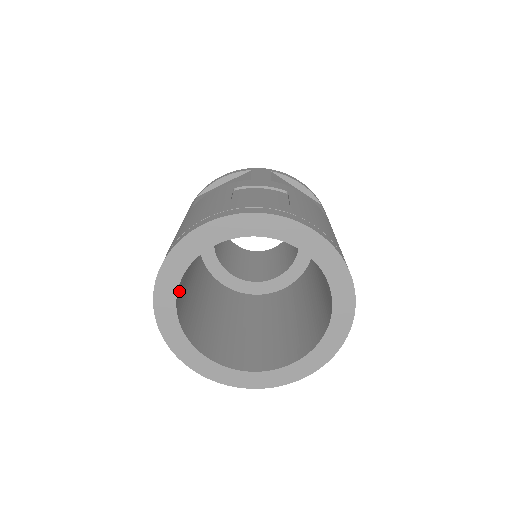
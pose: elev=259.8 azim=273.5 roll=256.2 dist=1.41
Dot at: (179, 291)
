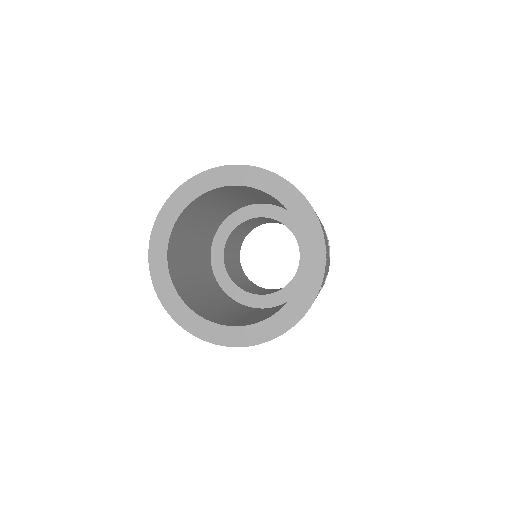
Dot at: (190, 211)
